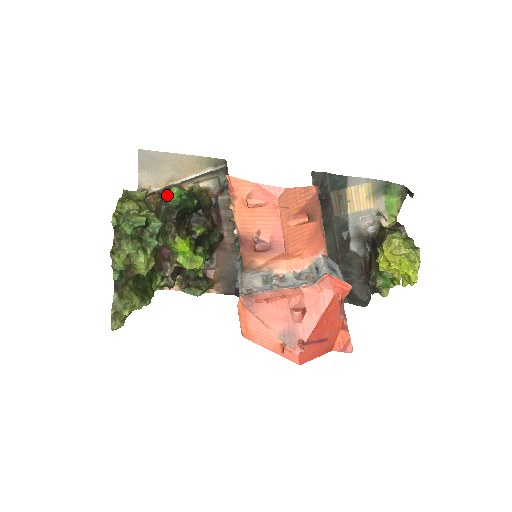
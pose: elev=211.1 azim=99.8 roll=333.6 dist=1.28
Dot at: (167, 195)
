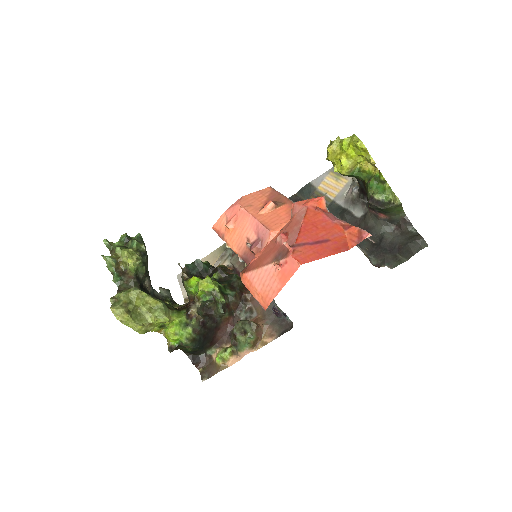
Dot at: occluded
